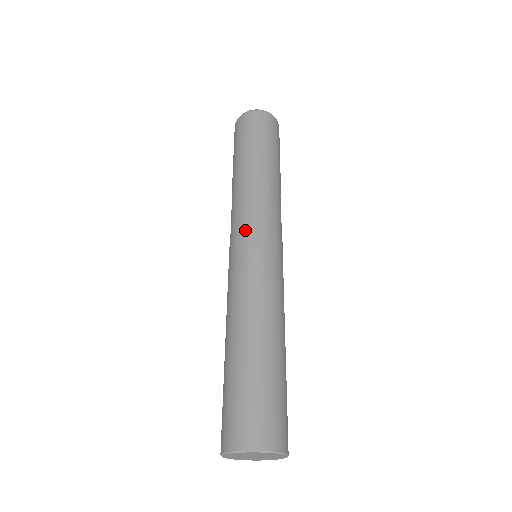
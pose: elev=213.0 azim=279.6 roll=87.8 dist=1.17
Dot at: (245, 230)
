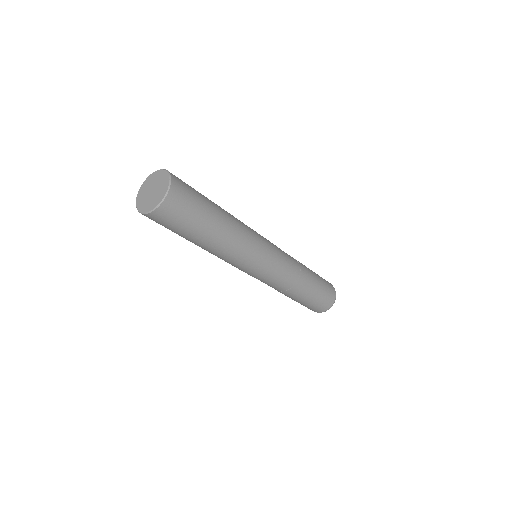
Dot at: occluded
